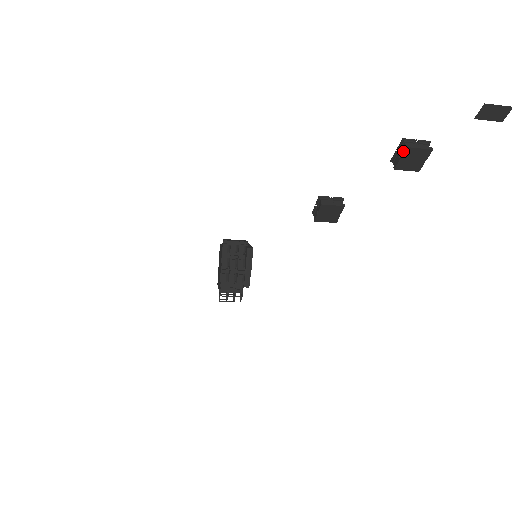
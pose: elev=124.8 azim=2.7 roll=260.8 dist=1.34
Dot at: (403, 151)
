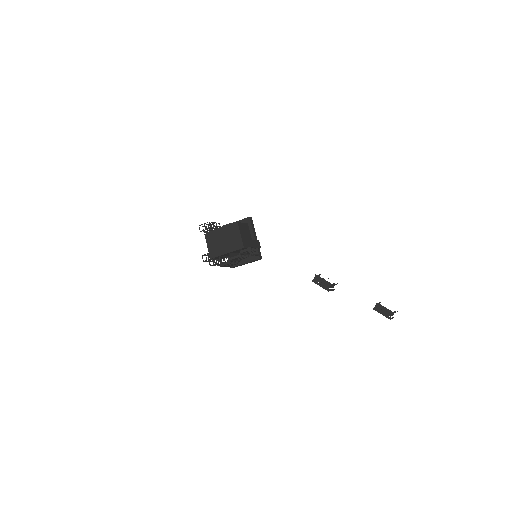
Dot at: (387, 317)
